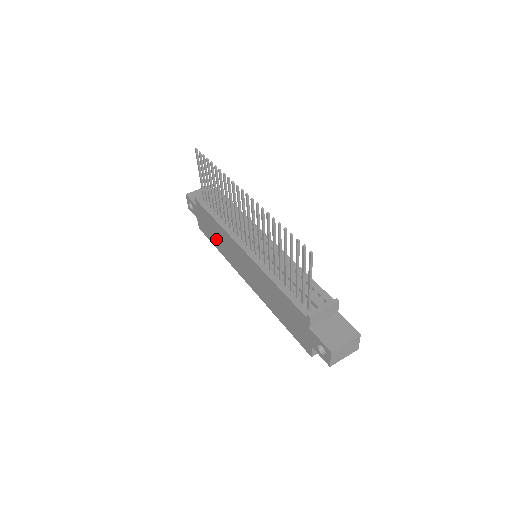
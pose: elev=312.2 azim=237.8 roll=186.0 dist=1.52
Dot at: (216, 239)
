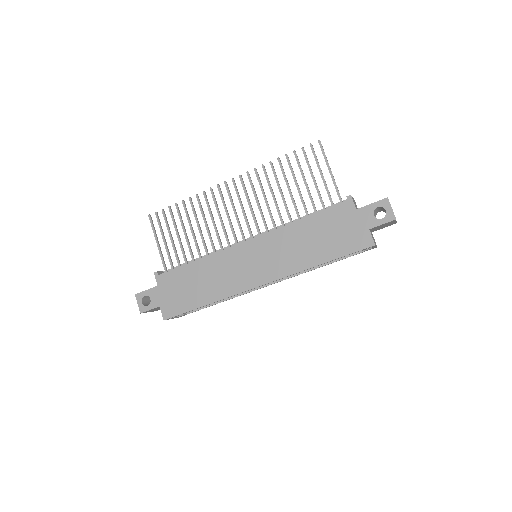
Dot at: (199, 290)
